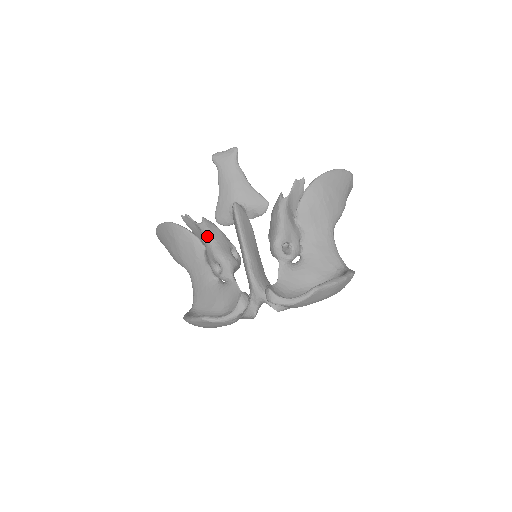
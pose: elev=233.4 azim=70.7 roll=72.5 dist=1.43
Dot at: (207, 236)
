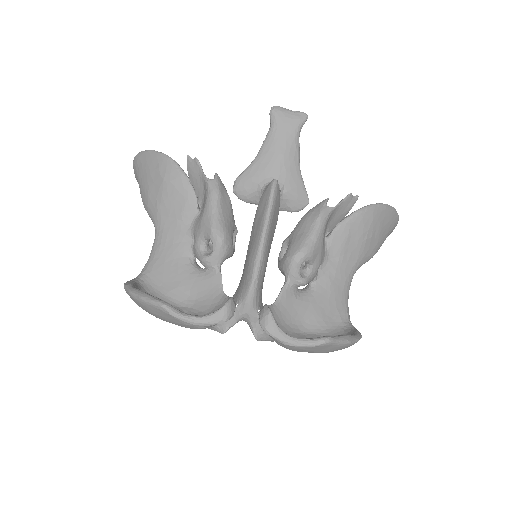
Dot at: (214, 200)
